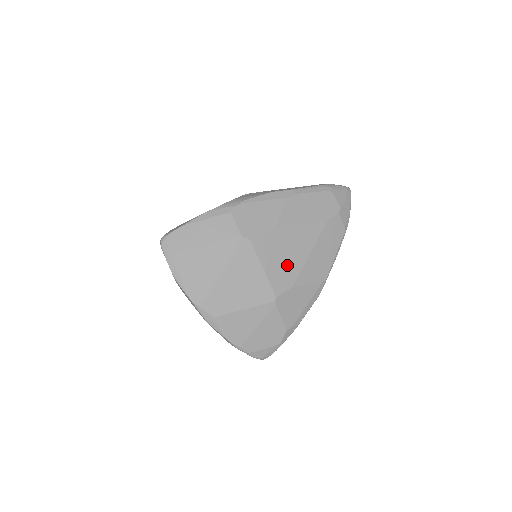
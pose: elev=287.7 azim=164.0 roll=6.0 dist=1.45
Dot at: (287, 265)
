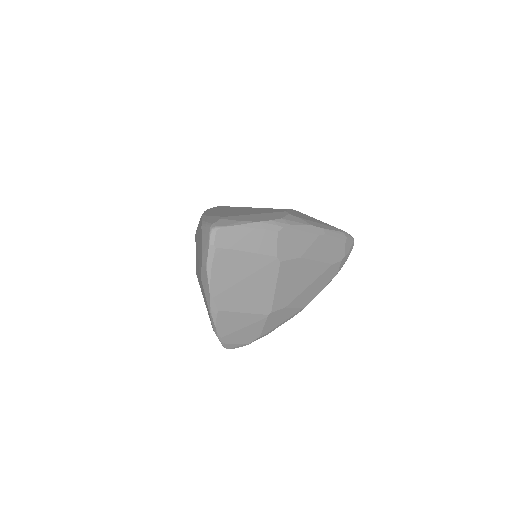
Dot at: (291, 290)
